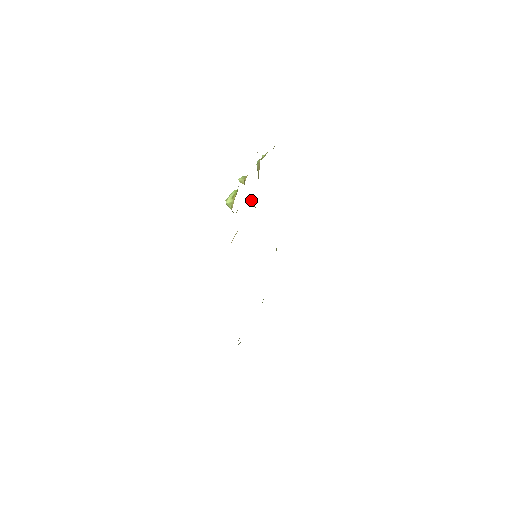
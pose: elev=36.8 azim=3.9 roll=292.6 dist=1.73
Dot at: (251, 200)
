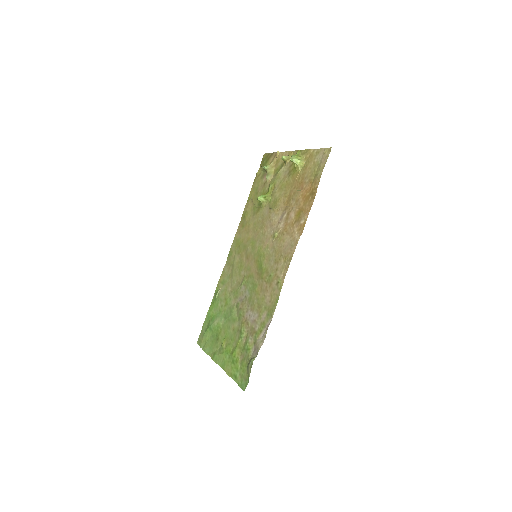
Dot at: (261, 195)
